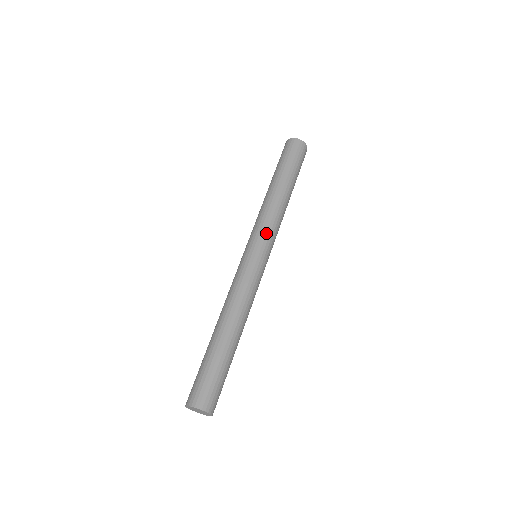
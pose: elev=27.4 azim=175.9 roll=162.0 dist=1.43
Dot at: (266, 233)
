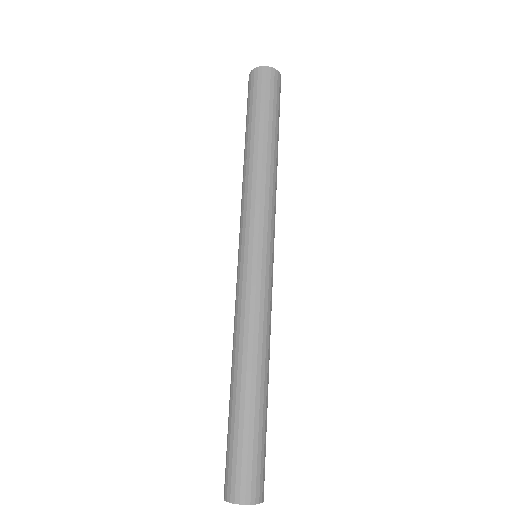
Dot at: (249, 222)
